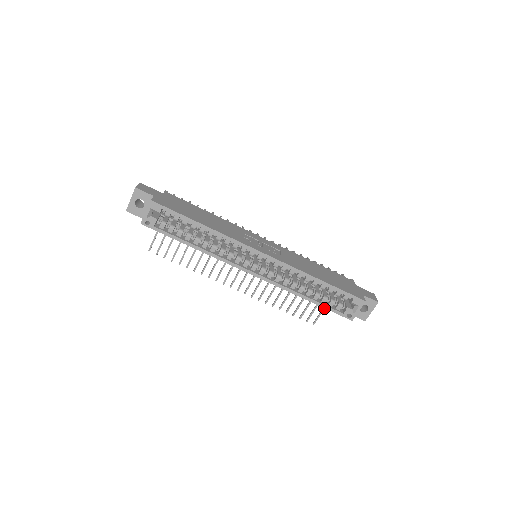
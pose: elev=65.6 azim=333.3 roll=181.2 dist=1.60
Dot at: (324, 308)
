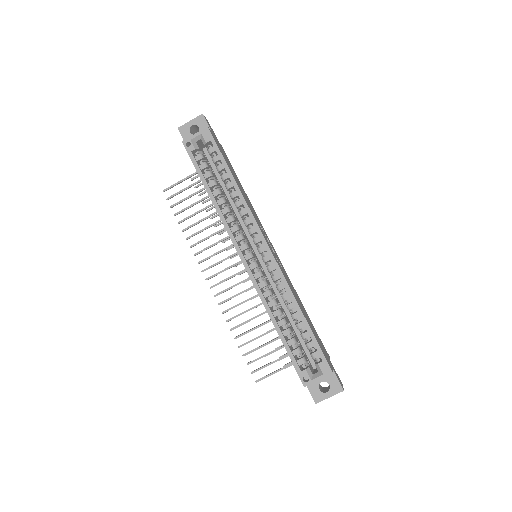
Dot at: (280, 370)
